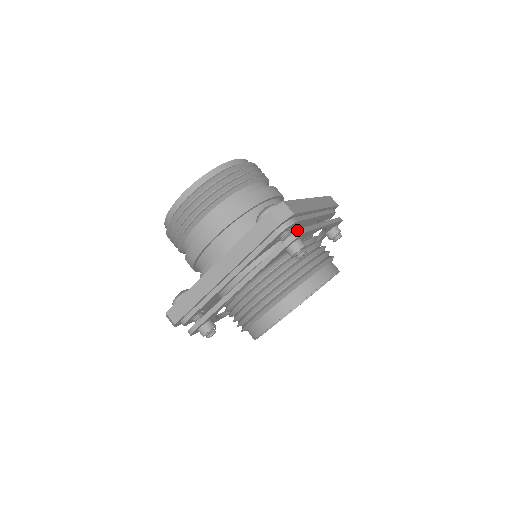
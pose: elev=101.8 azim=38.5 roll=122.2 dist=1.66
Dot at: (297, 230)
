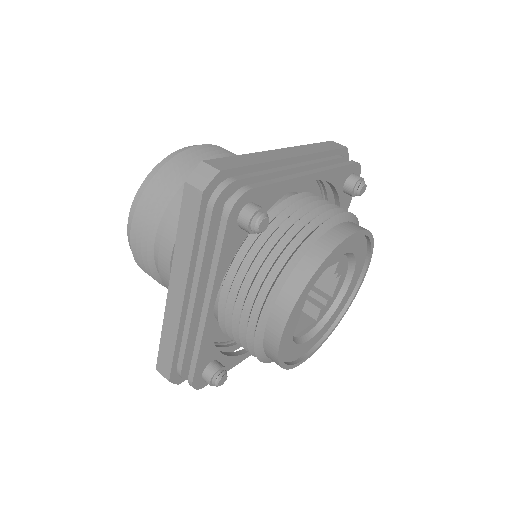
Dot at: occluded
